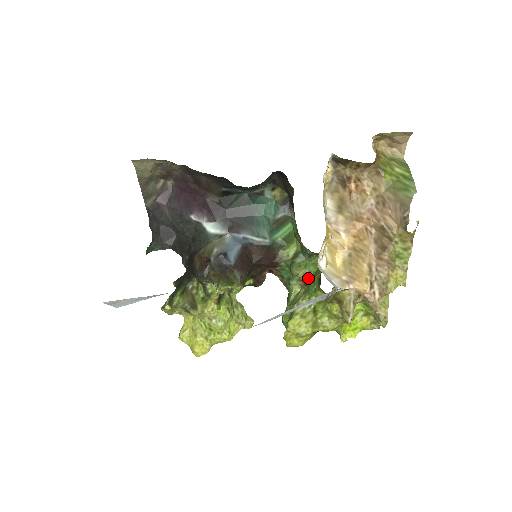
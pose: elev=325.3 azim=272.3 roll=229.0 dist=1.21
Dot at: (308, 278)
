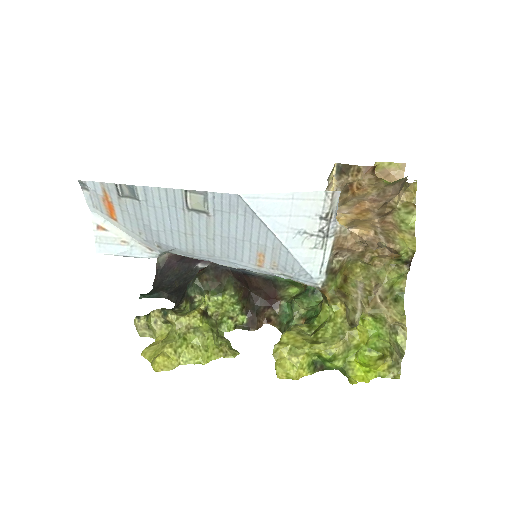
Dot at: (310, 314)
